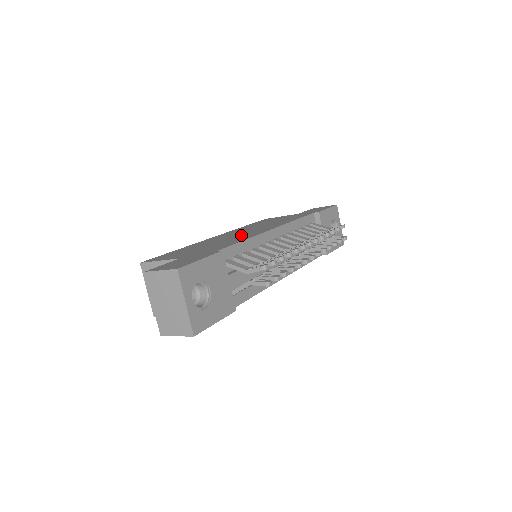
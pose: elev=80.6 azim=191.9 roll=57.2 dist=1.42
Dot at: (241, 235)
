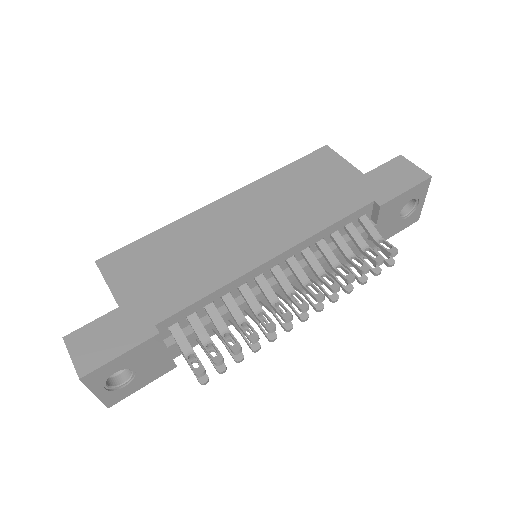
Dot at: (232, 247)
